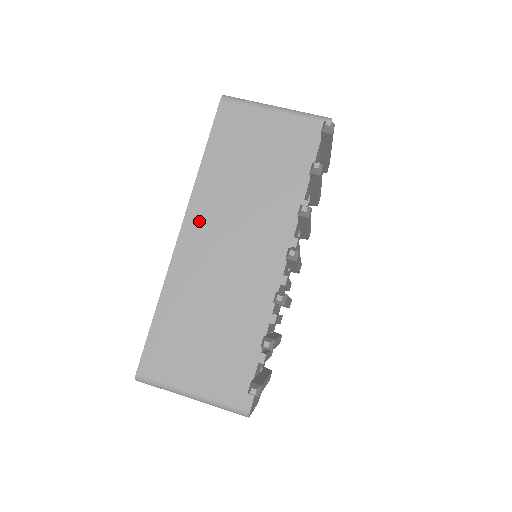
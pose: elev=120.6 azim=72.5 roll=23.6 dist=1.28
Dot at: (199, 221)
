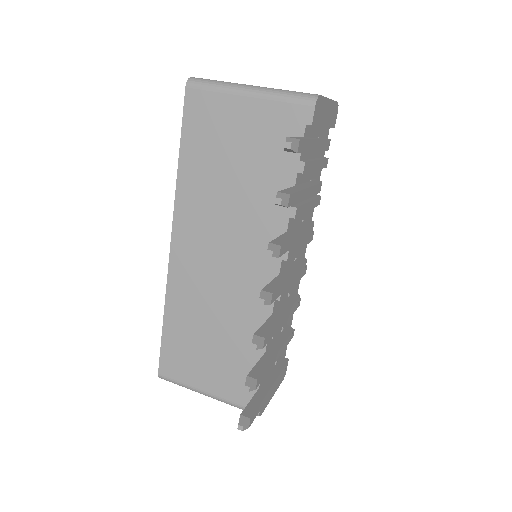
Dot at: (186, 234)
